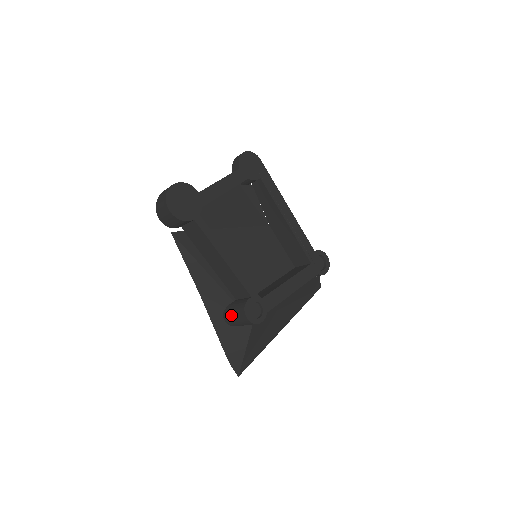
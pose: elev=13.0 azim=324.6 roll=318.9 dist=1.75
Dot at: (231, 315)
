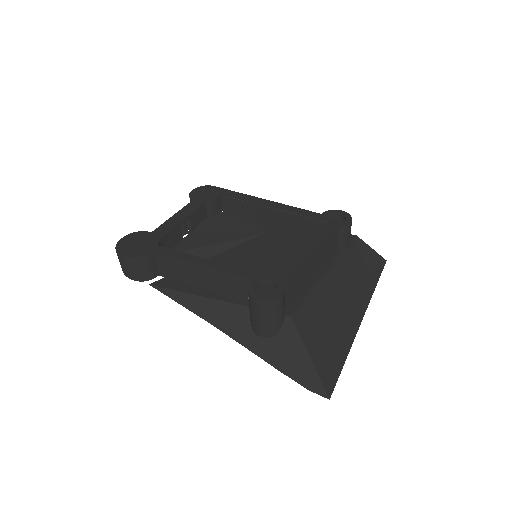
Dot at: (253, 319)
